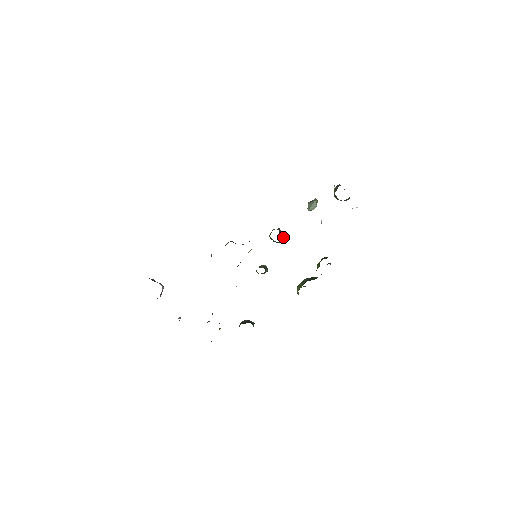
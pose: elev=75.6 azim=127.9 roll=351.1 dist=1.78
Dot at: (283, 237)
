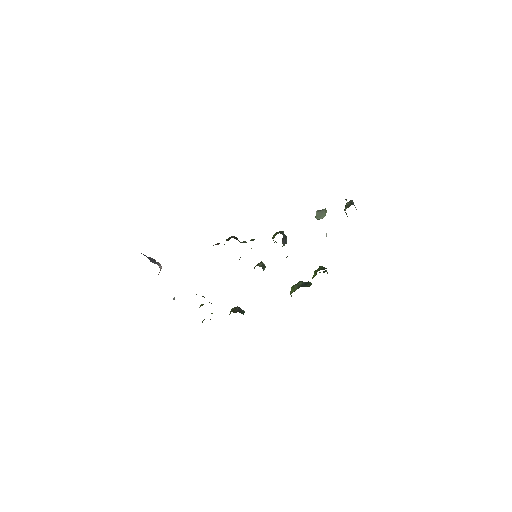
Dot at: (286, 240)
